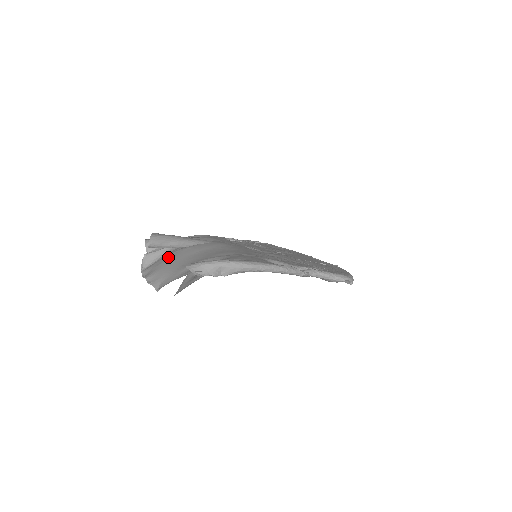
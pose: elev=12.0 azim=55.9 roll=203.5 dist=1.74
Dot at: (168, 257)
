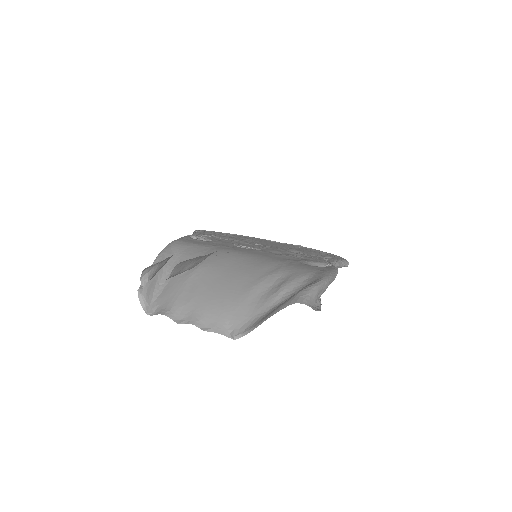
Dot at: (191, 286)
